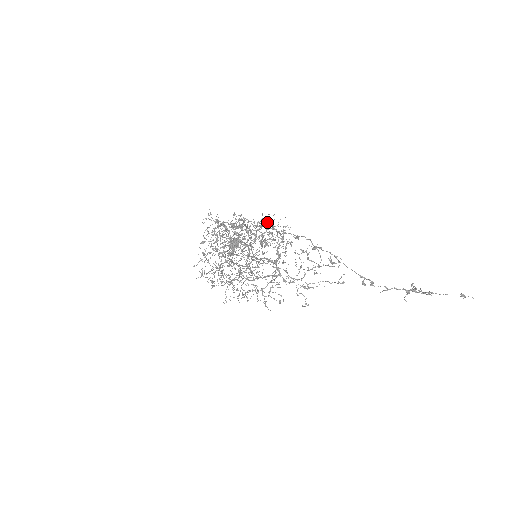
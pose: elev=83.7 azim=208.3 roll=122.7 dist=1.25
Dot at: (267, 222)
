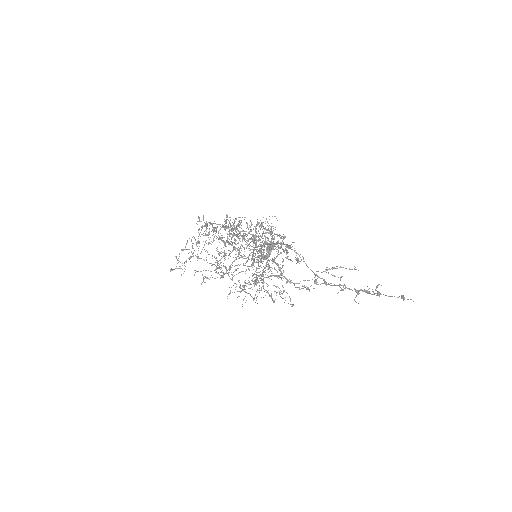
Dot at: (268, 223)
